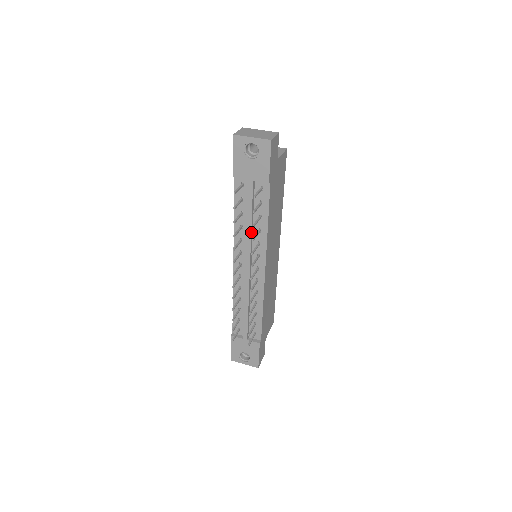
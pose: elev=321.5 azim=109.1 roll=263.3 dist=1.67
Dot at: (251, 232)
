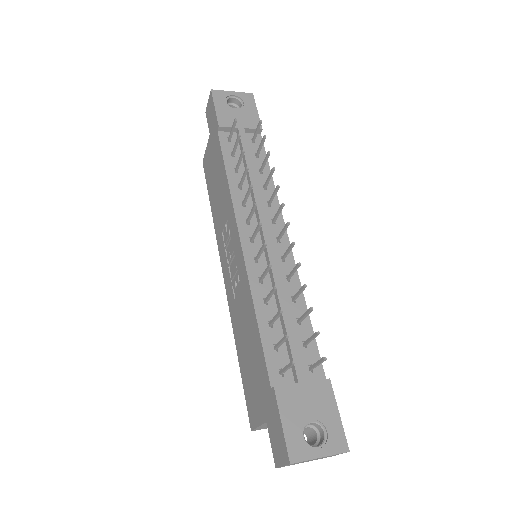
Dot at: (257, 185)
